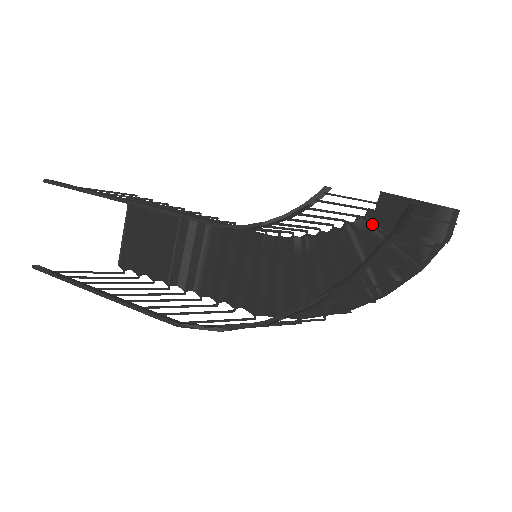
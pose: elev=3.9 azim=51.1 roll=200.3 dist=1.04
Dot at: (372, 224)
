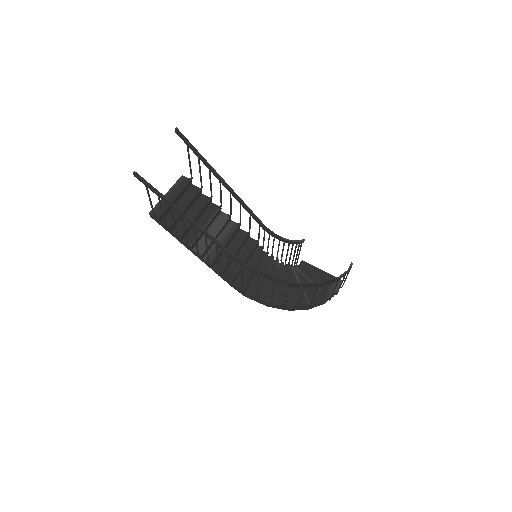
Dot at: (301, 273)
